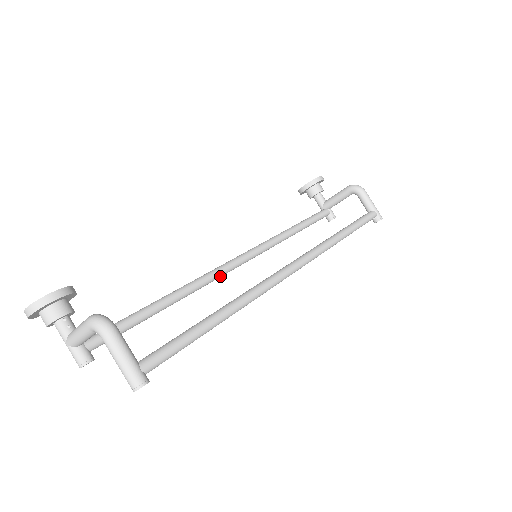
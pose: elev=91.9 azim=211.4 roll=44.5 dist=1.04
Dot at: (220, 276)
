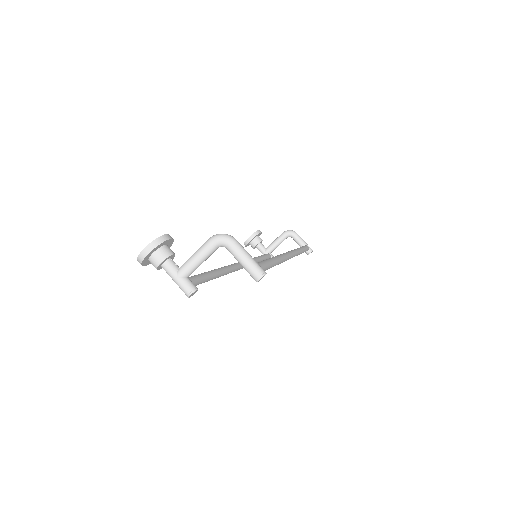
Dot at: (236, 270)
